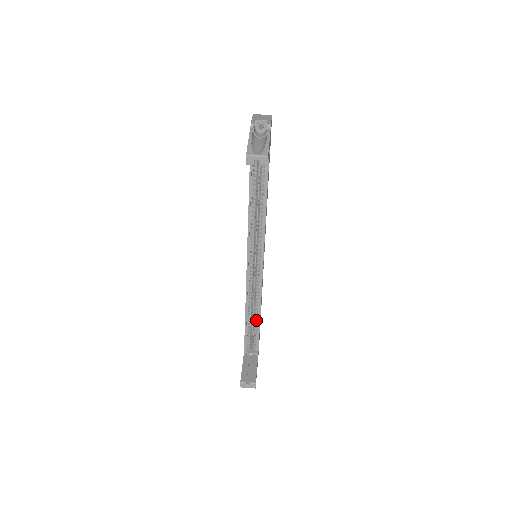
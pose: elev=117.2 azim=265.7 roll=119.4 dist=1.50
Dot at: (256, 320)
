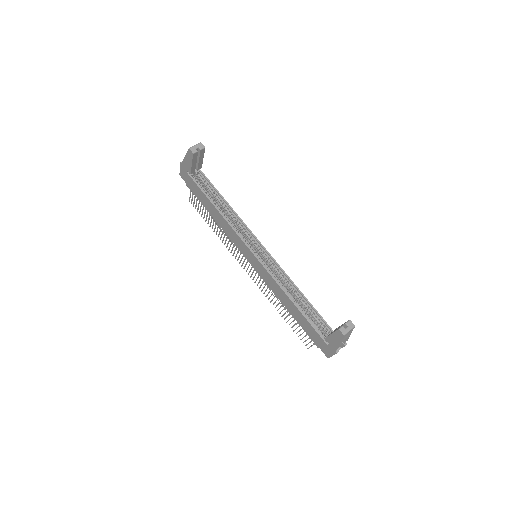
Dot at: (303, 303)
